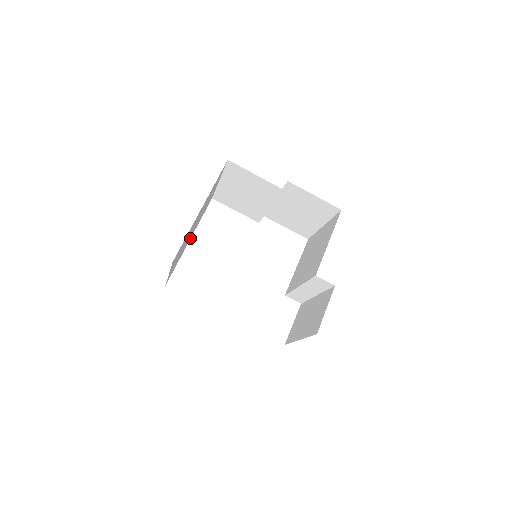
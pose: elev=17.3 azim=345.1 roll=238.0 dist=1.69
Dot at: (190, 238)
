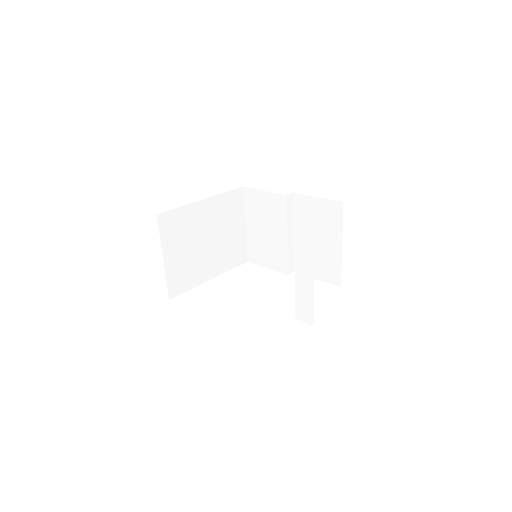
Dot at: (212, 276)
